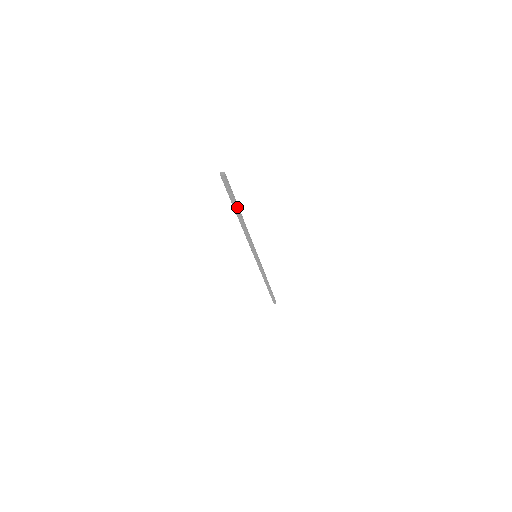
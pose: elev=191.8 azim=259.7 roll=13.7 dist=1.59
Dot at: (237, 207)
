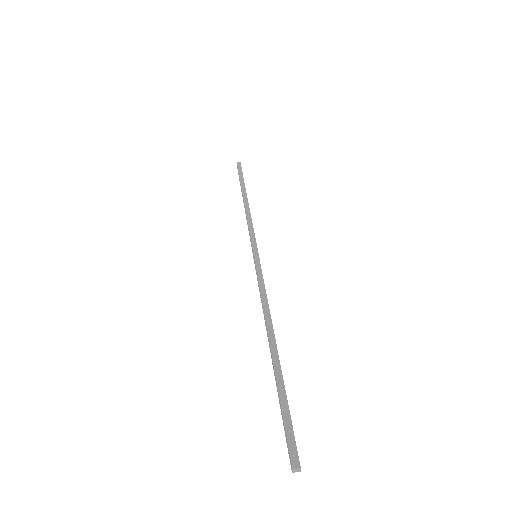
Dot at: (281, 378)
